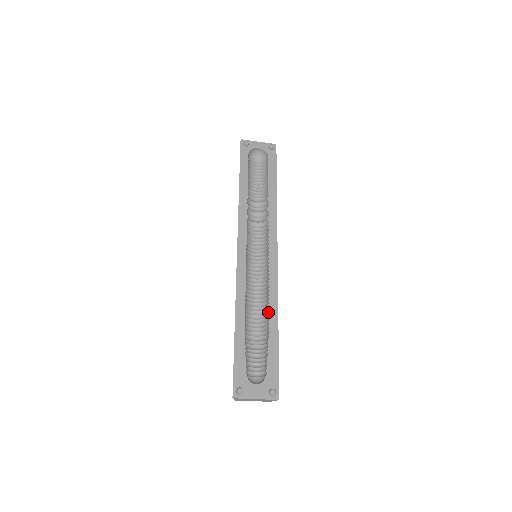
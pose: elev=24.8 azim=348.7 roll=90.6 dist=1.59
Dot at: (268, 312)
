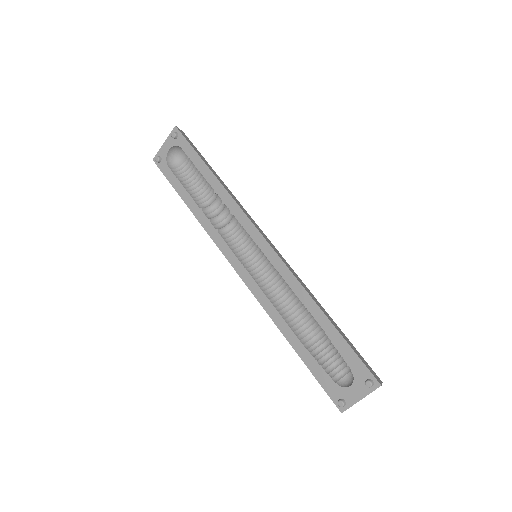
Dot at: occluded
